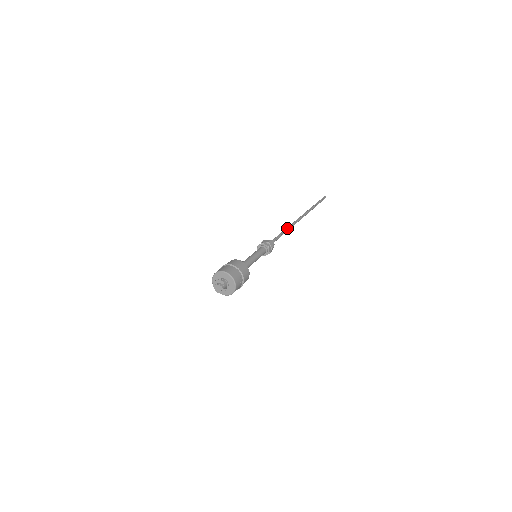
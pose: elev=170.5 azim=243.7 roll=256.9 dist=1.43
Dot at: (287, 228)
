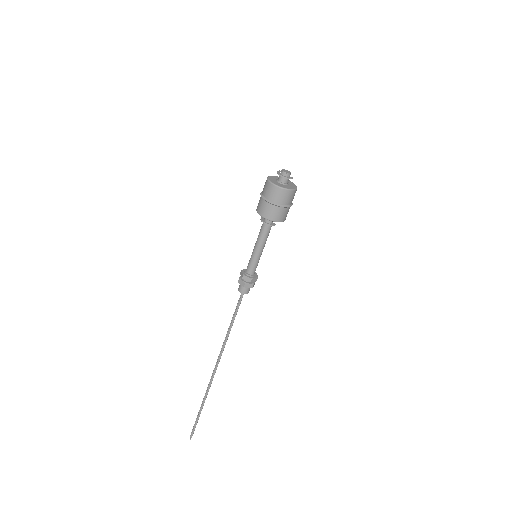
Dot at: (228, 331)
